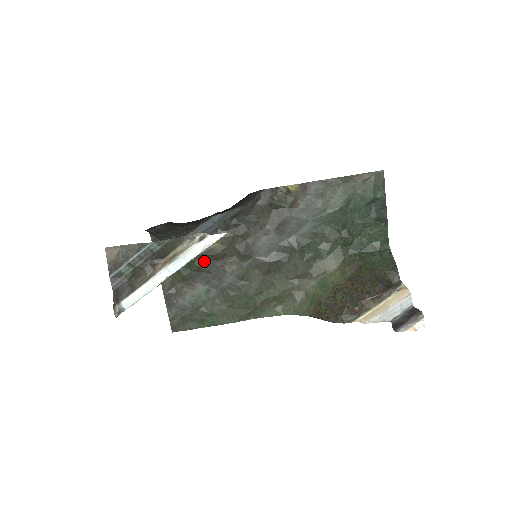
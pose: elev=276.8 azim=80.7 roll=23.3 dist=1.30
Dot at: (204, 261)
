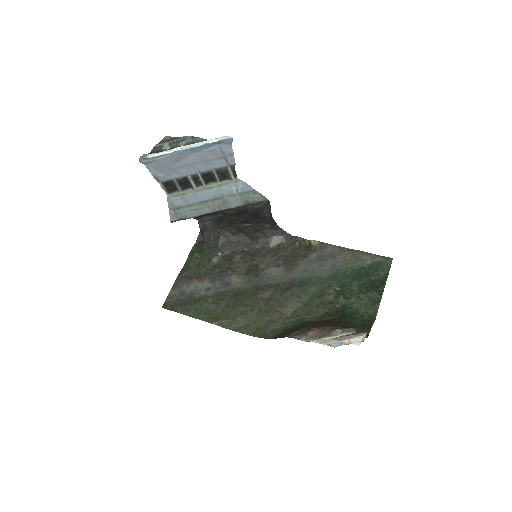
Dot at: (221, 266)
